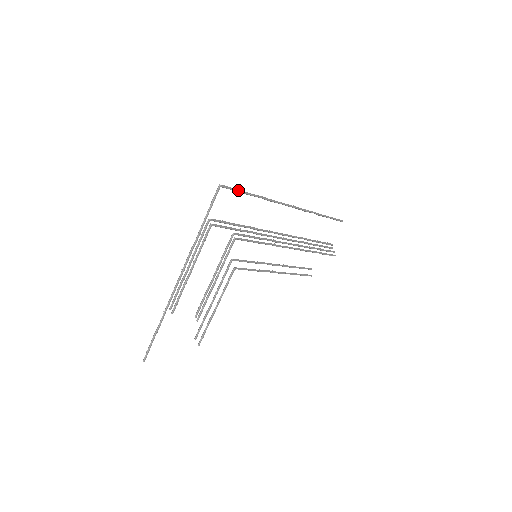
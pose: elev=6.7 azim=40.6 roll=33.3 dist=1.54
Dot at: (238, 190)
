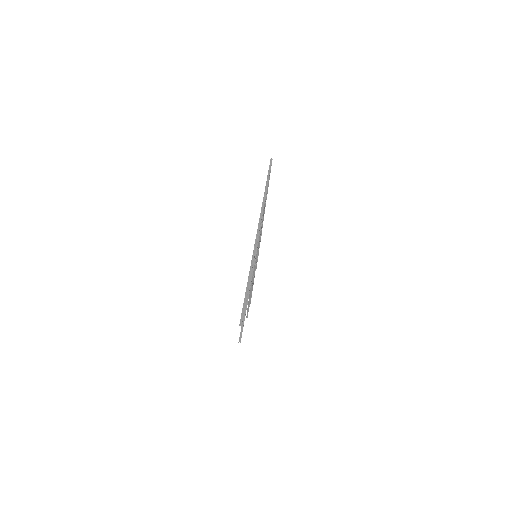
Dot at: occluded
